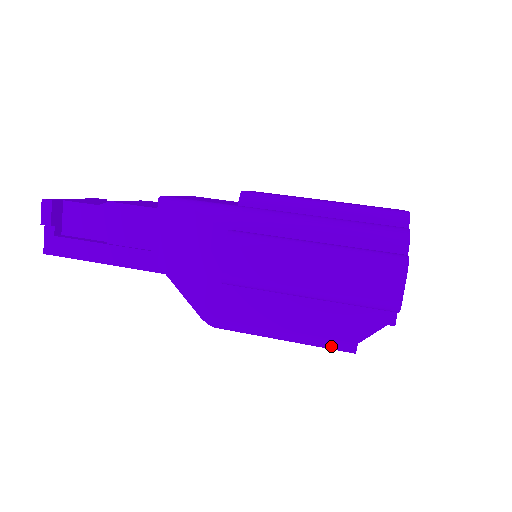
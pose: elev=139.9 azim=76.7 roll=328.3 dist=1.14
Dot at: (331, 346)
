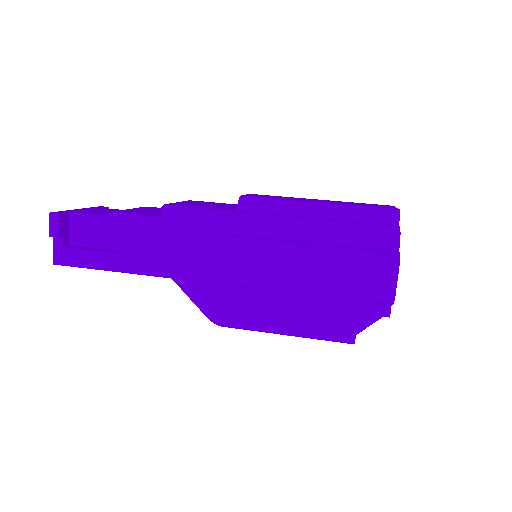
Dot at: (331, 339)
